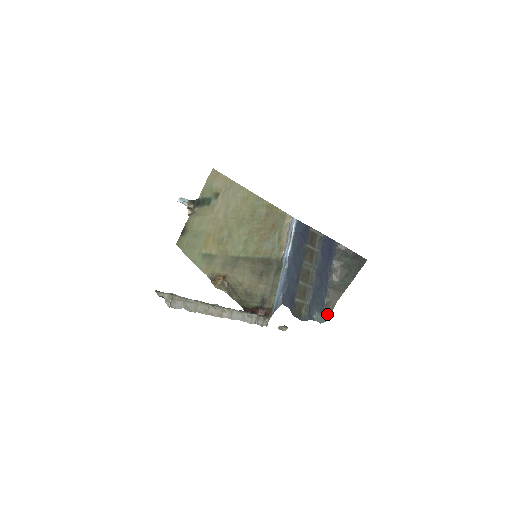
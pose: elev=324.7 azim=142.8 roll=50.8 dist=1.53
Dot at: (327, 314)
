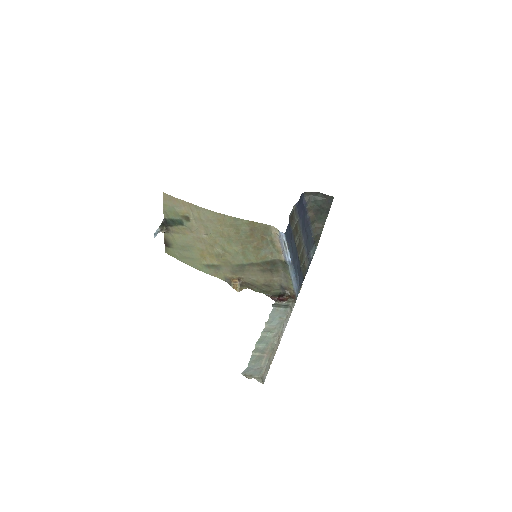
Dot at: (316, 242)
